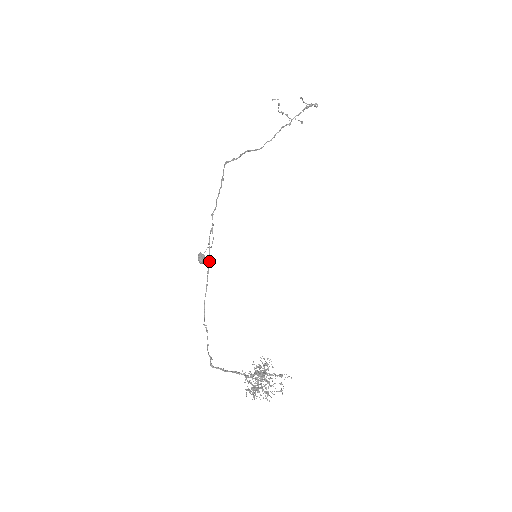
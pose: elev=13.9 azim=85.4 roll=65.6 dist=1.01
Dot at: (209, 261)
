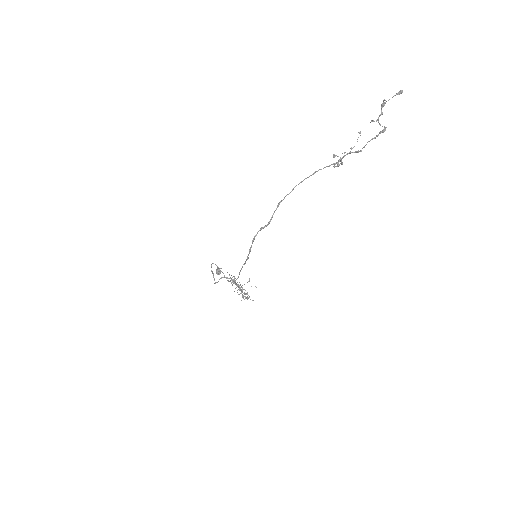
Dot at: occluded
